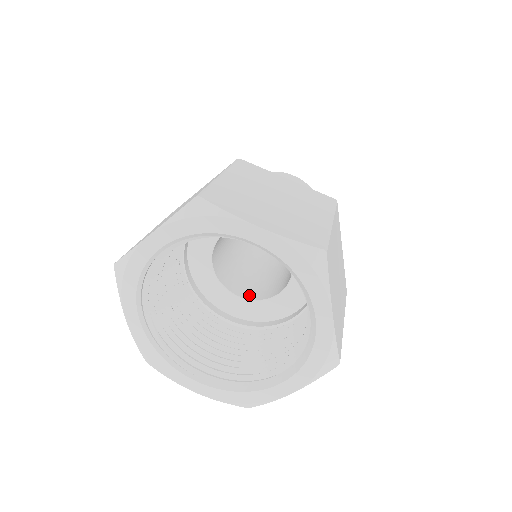
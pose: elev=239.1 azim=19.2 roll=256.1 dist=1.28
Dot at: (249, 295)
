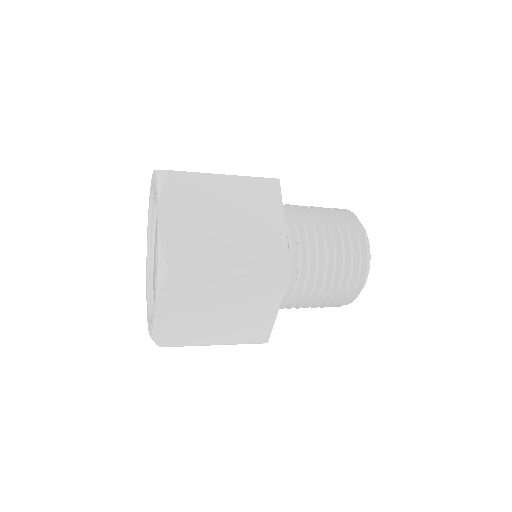
Dot at: occluded
